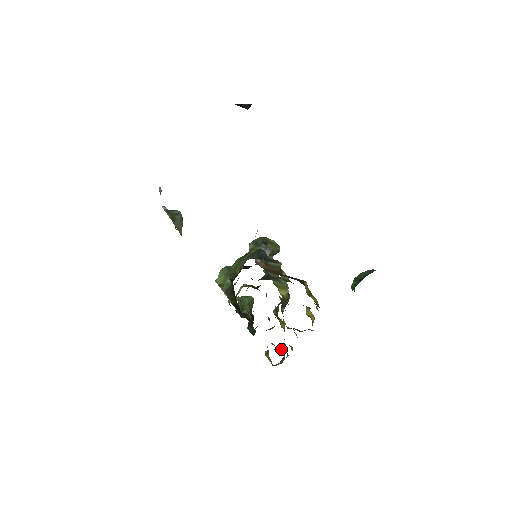
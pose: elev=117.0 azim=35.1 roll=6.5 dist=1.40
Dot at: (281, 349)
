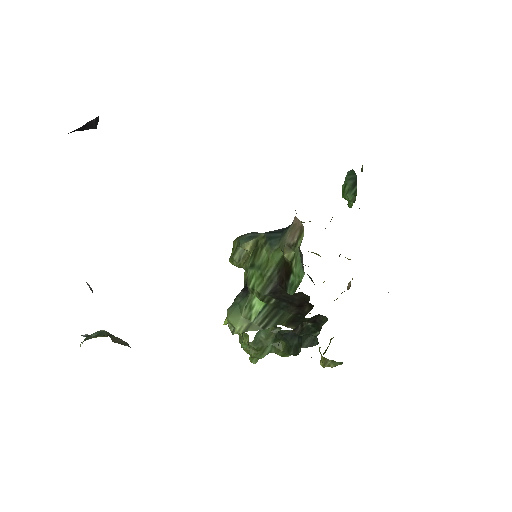
Dot at: (328, 346)
